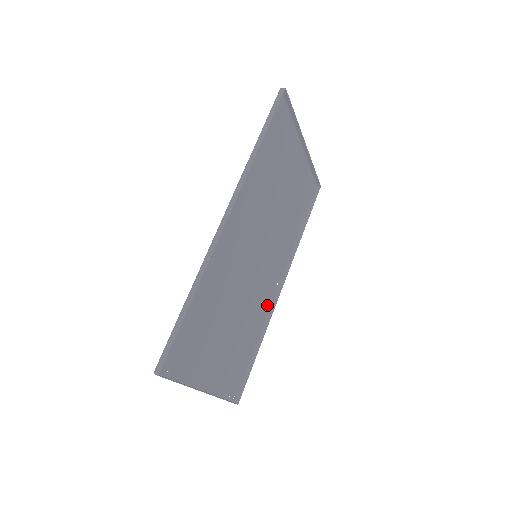
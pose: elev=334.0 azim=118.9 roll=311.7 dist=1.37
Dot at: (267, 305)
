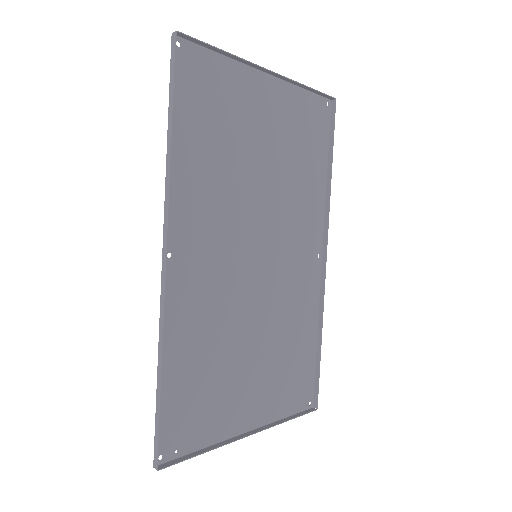
Dot at: (312, 288)
